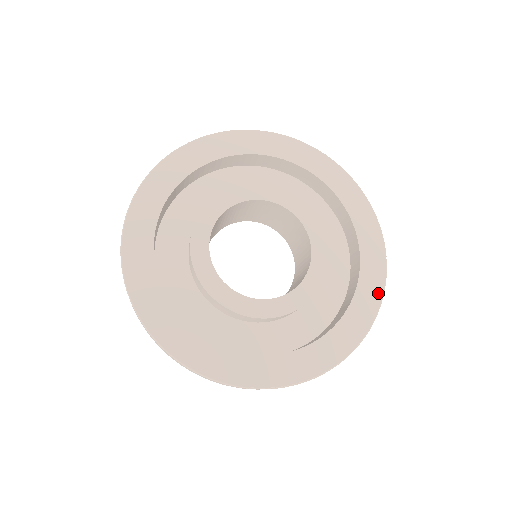
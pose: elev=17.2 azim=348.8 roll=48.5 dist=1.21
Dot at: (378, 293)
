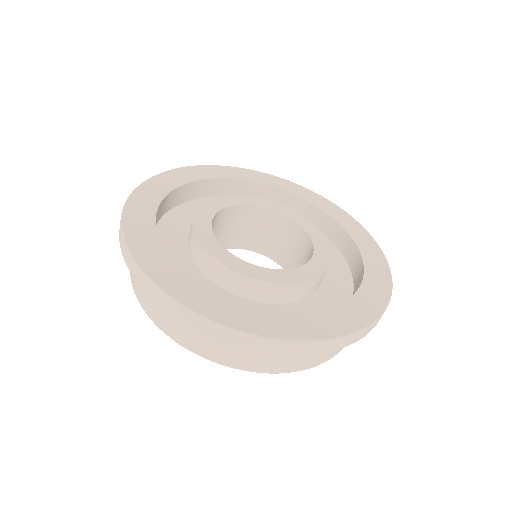
Dot at: (386, 286)
